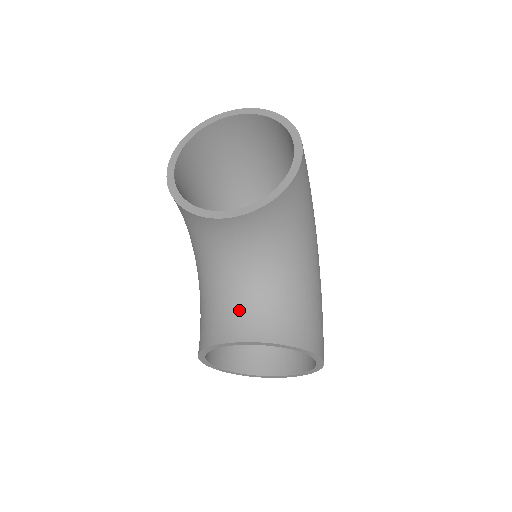
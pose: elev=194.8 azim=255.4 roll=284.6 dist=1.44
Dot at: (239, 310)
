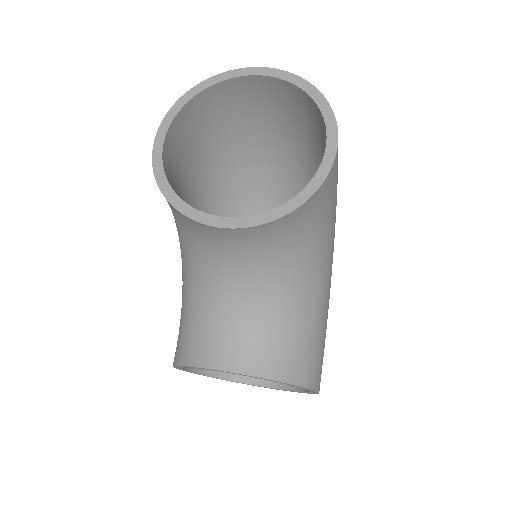
Dot at: (227, 331)
